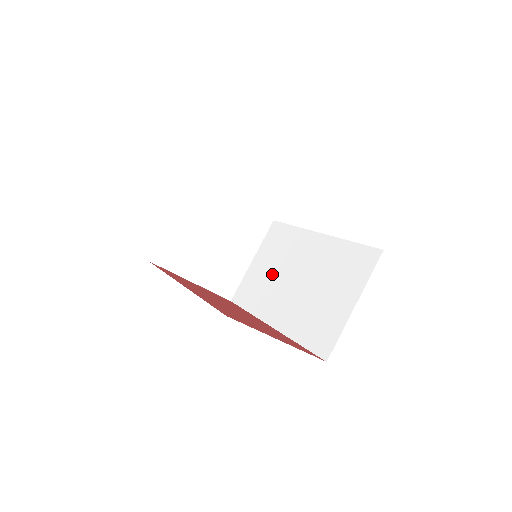
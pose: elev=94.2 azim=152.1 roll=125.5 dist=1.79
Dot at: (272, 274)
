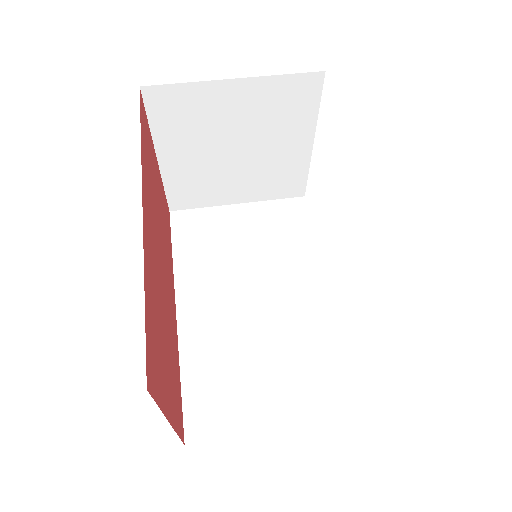
Dot at: (240, 254)
